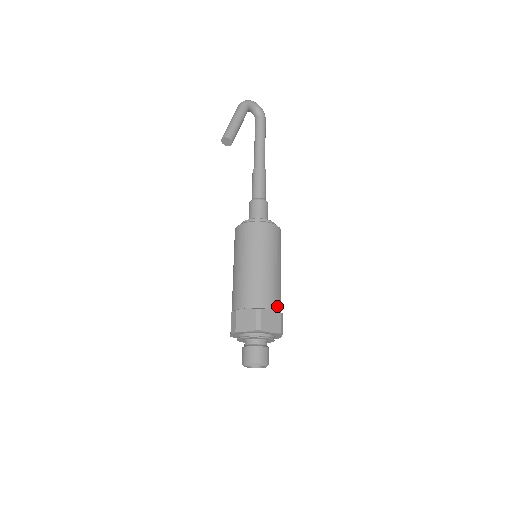
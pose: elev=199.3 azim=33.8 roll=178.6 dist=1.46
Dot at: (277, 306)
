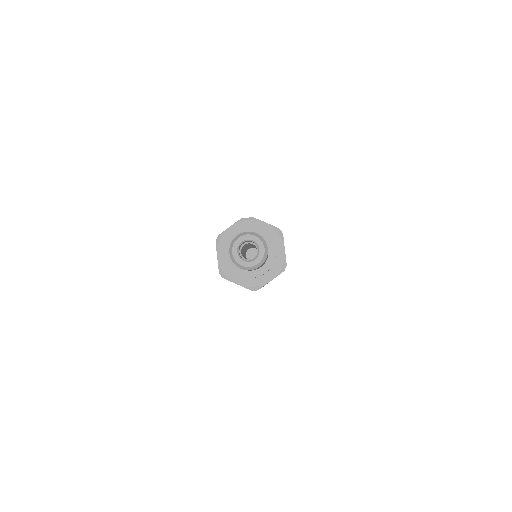
Dot at: occluded
